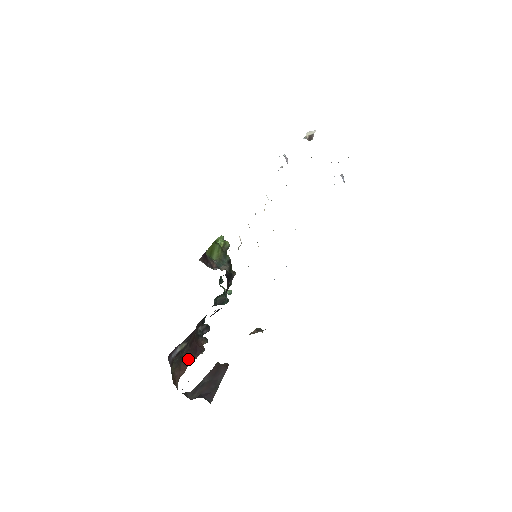
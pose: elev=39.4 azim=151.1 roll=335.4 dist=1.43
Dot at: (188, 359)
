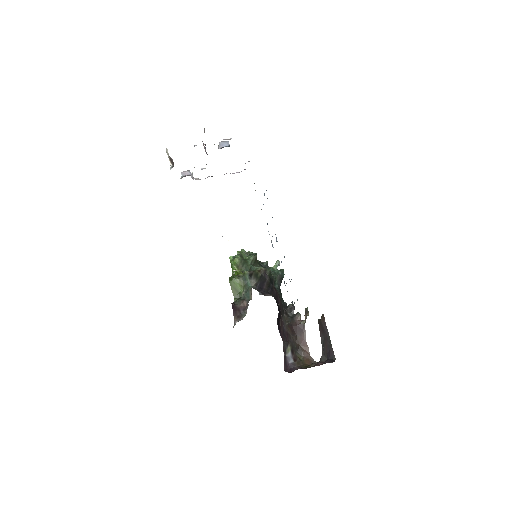
Dot at: (302, 339)
